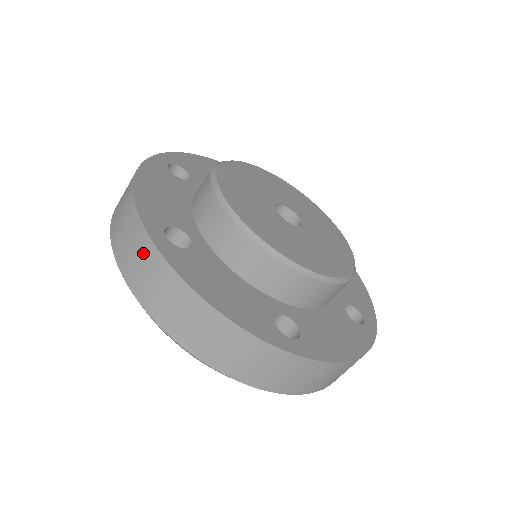
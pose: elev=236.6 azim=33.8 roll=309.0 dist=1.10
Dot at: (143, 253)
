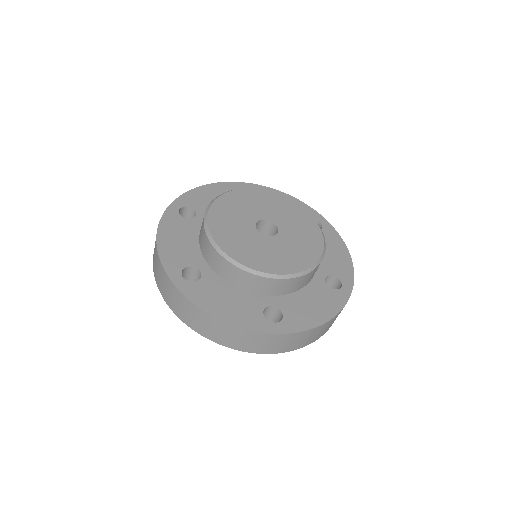
Dot at: (172, 292)
